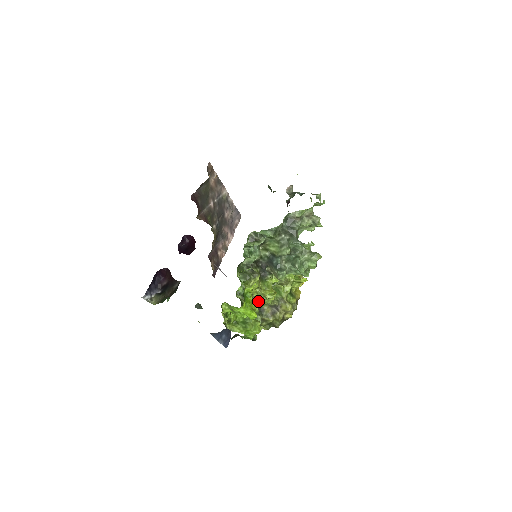
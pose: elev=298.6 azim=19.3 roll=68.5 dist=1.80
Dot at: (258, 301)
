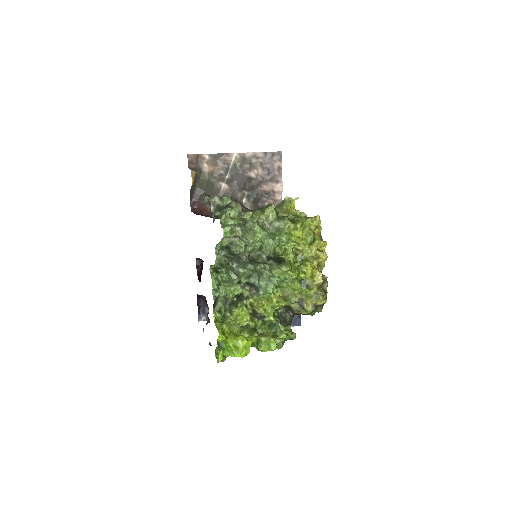
Dot at: (271, 309)
